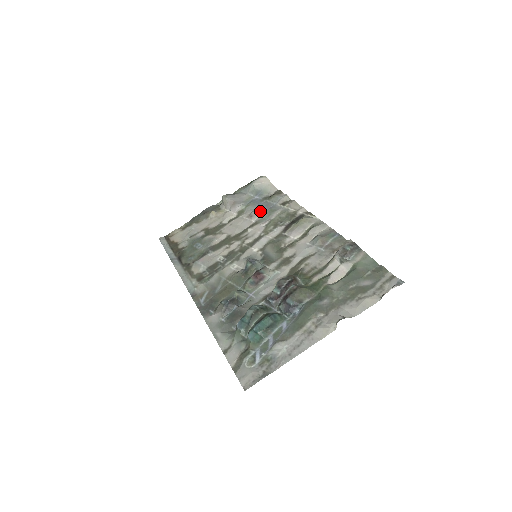
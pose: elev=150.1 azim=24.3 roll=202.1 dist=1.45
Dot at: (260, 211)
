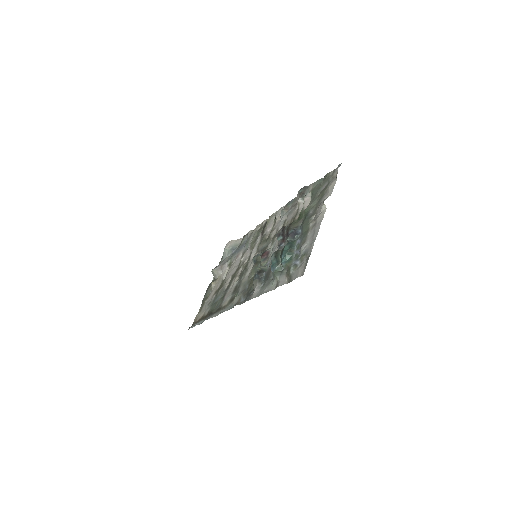
Dot at: (241, 250)
